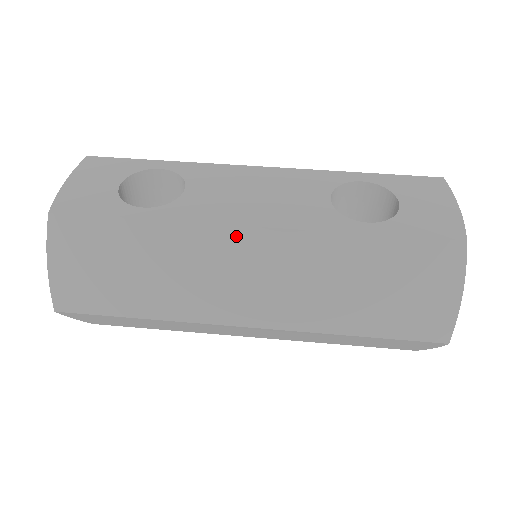
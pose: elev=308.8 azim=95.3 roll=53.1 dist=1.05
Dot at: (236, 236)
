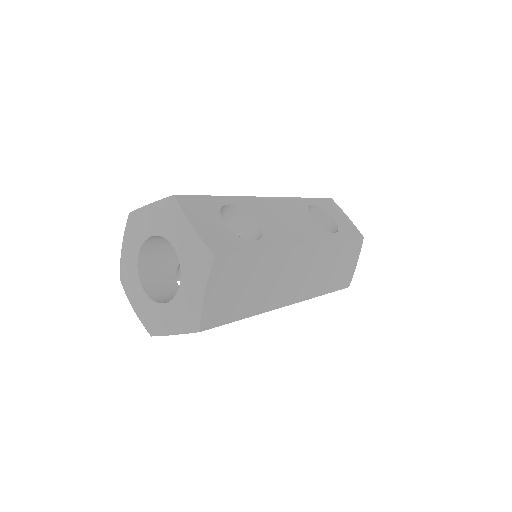
Dot at: (299, 252)
